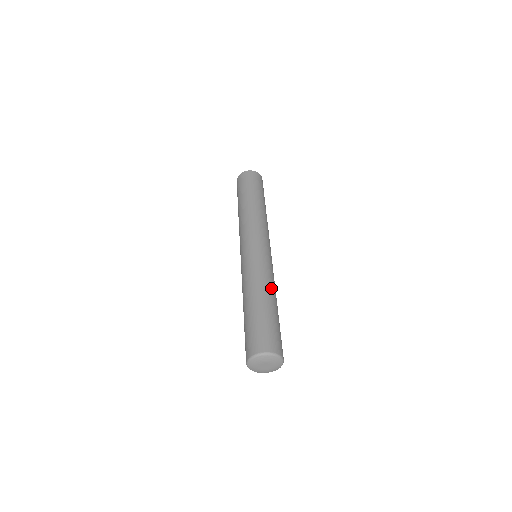
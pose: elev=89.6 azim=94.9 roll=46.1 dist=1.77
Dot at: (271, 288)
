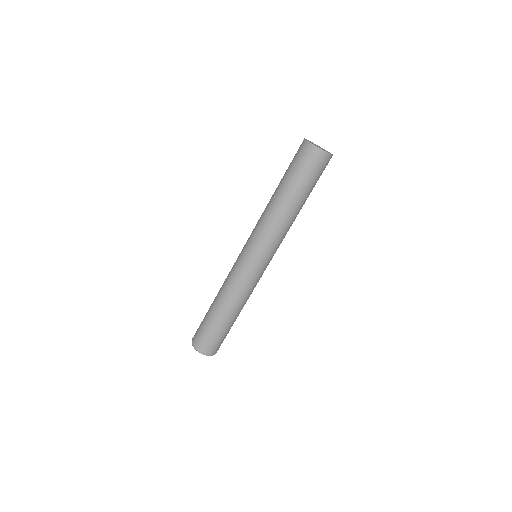
Dot at: (243, 305)
